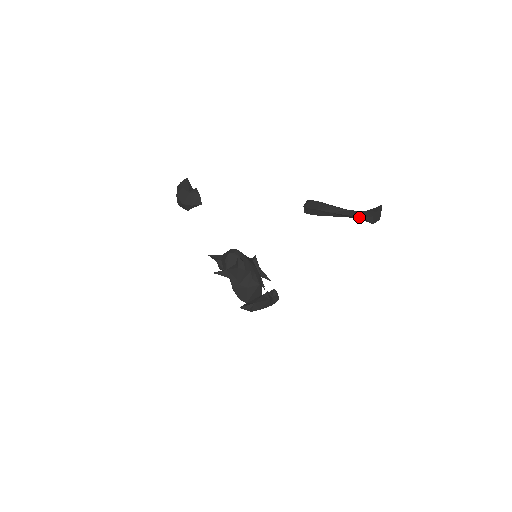
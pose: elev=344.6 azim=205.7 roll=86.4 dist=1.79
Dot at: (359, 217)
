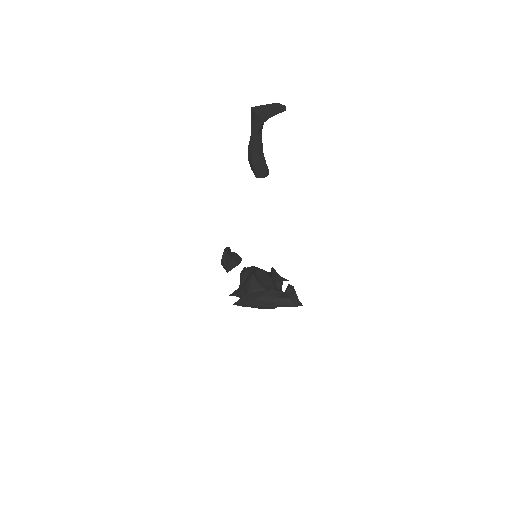
Dot at: (251, 122)
